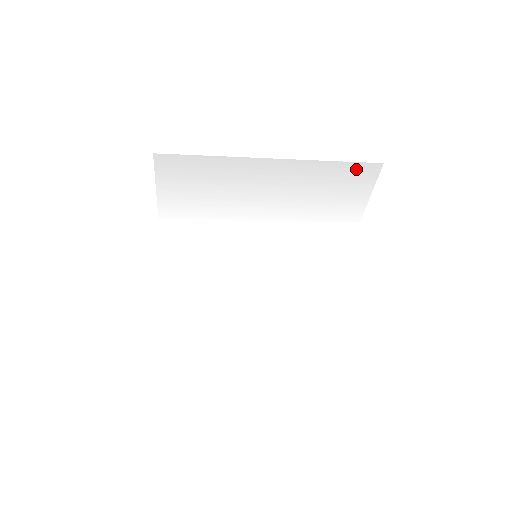
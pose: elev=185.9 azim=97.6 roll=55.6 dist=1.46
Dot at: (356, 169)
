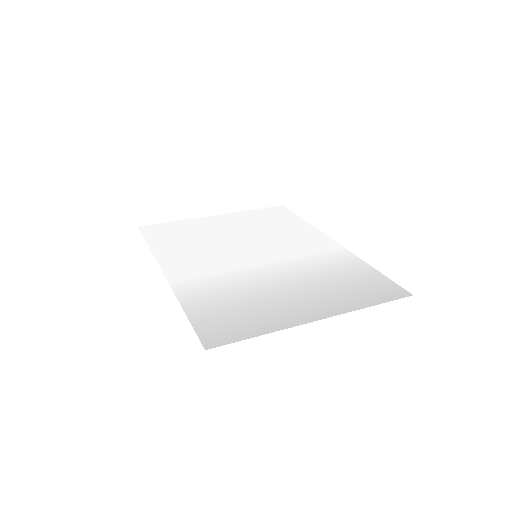
Dot at: (388, 296)
